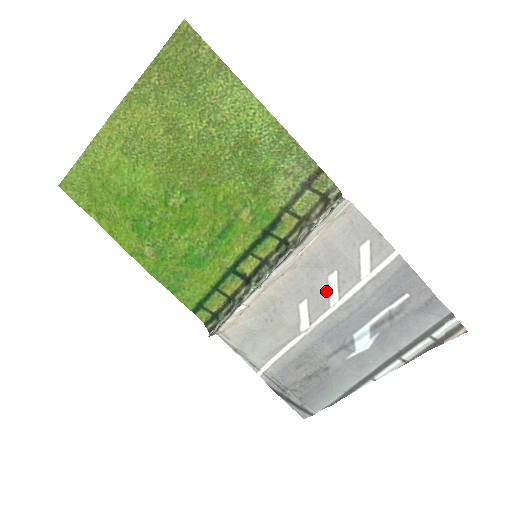
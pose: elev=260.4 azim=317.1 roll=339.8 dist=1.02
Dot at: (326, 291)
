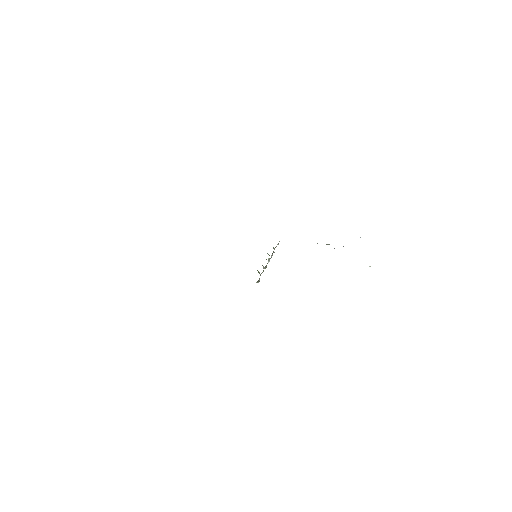
Dot at: occluded
